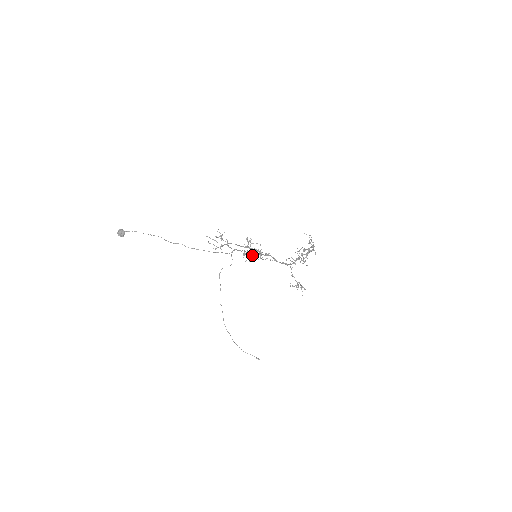
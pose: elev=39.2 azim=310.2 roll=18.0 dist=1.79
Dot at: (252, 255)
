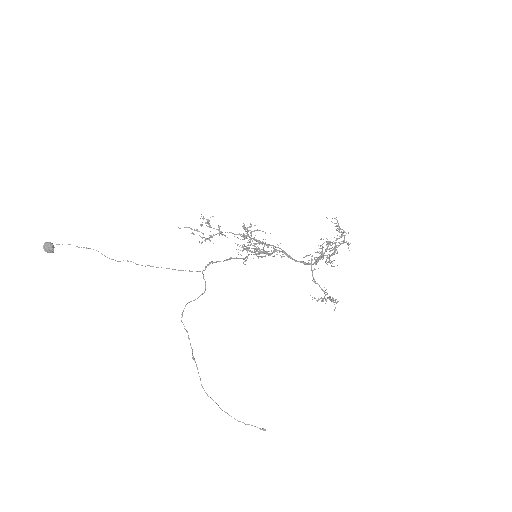
Dot at: (254, 250)
